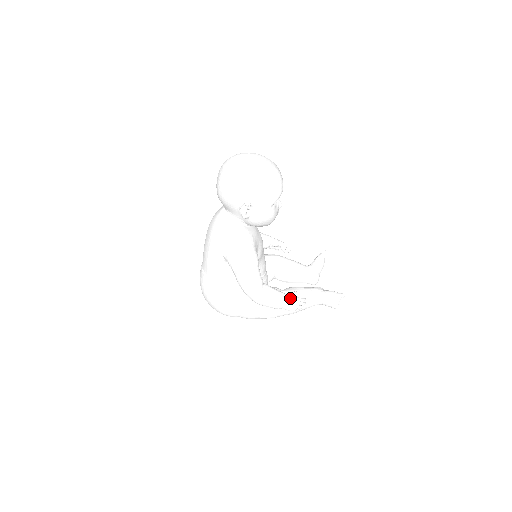
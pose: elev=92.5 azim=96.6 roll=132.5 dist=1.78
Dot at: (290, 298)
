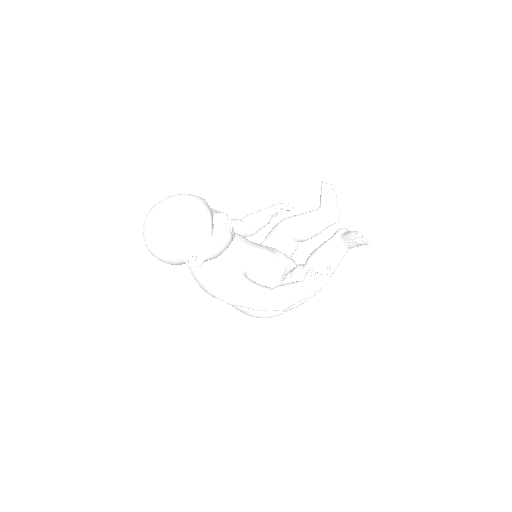
Dot at: (307, 283)
